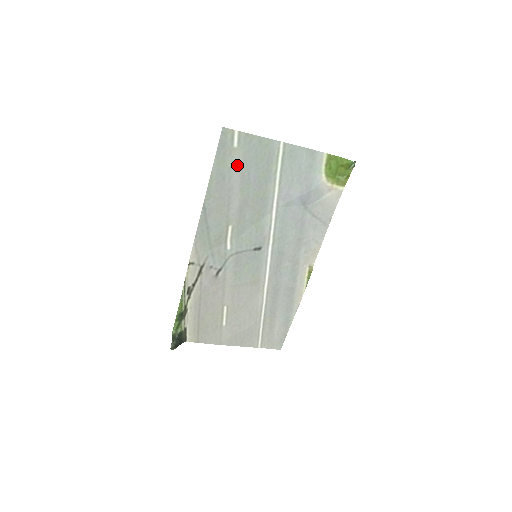
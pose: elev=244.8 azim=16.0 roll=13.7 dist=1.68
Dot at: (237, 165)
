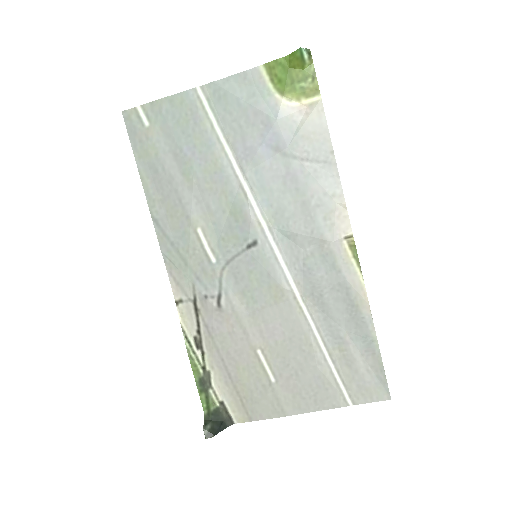
Dot at: (162, 146)
